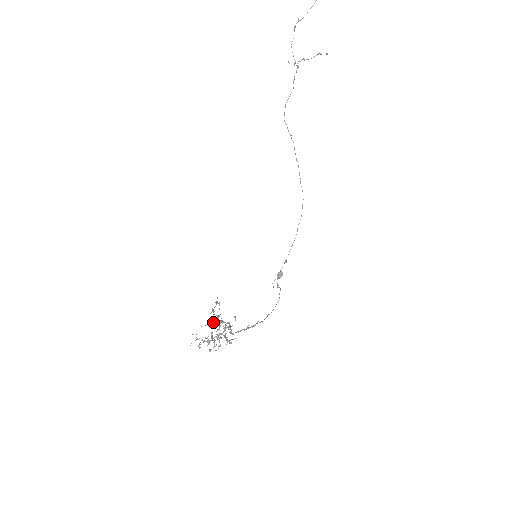
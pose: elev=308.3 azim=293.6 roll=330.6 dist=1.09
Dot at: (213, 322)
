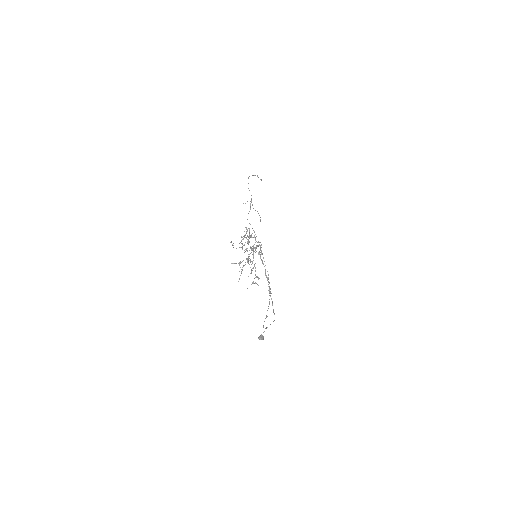
Dot at: (239, 262)
